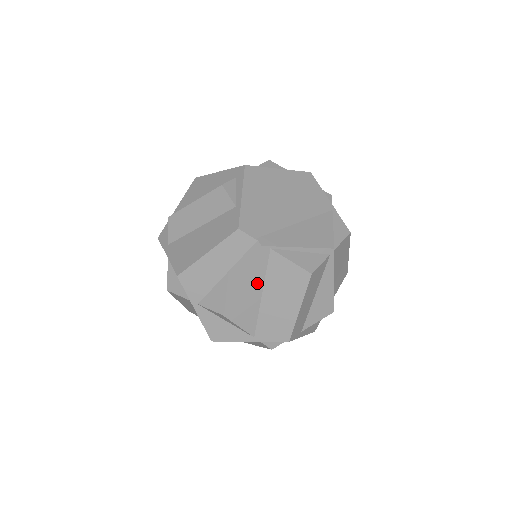
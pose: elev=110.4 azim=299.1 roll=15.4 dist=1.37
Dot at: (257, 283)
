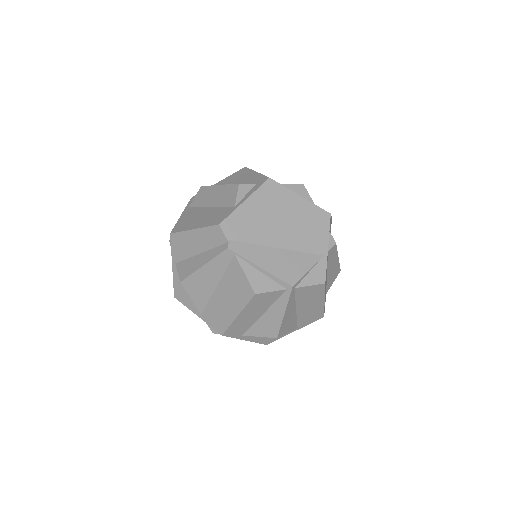
Dot at: (216, 275)
